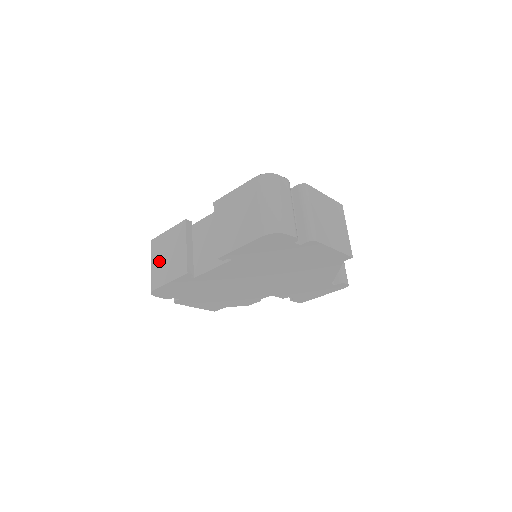
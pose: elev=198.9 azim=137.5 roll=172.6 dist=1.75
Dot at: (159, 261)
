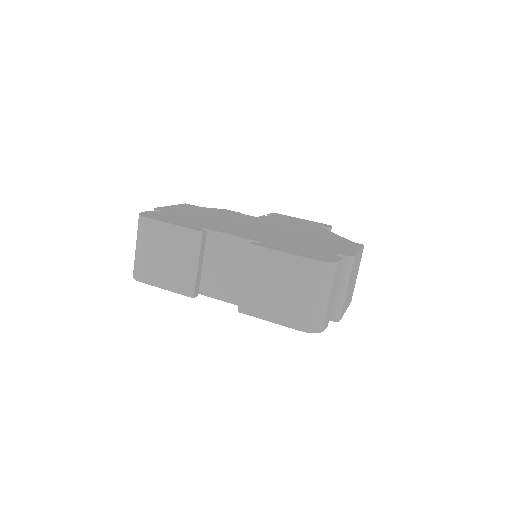
Dot at: (153, 254)
